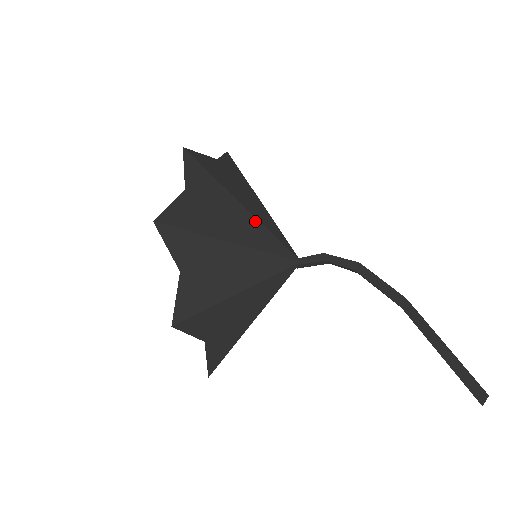
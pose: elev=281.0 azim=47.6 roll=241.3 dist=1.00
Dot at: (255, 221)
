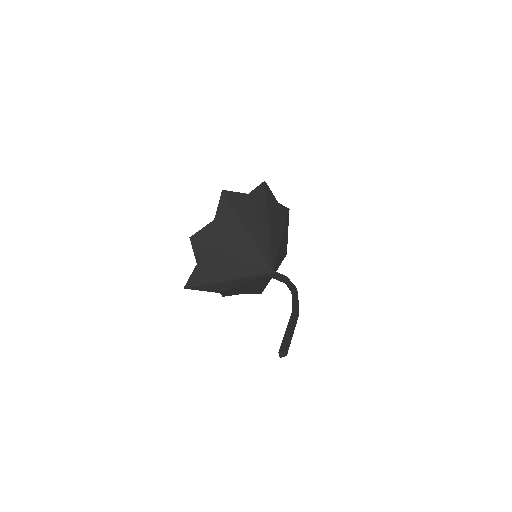
Dot at: (268, 236)
